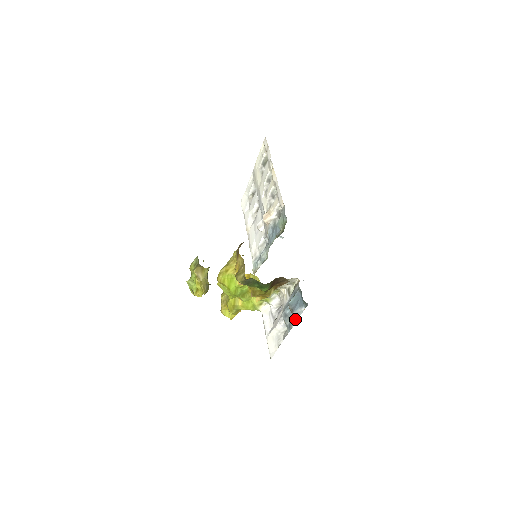
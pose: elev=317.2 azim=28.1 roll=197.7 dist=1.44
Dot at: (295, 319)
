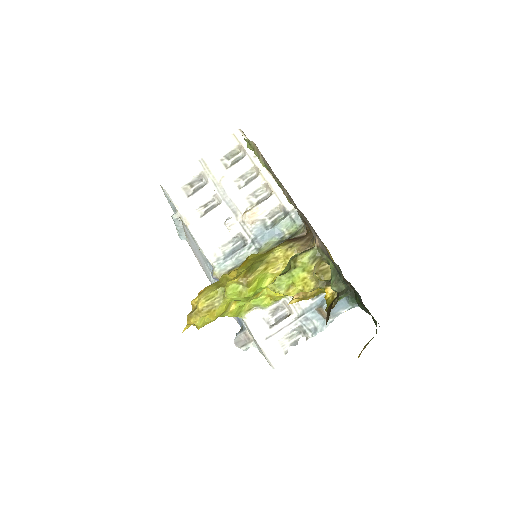
Dot at: (328, 321)
